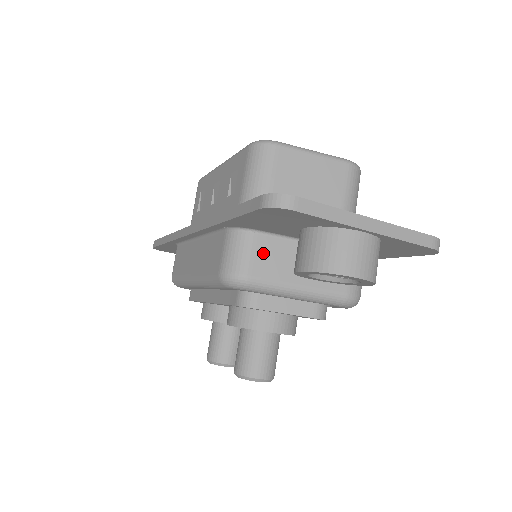
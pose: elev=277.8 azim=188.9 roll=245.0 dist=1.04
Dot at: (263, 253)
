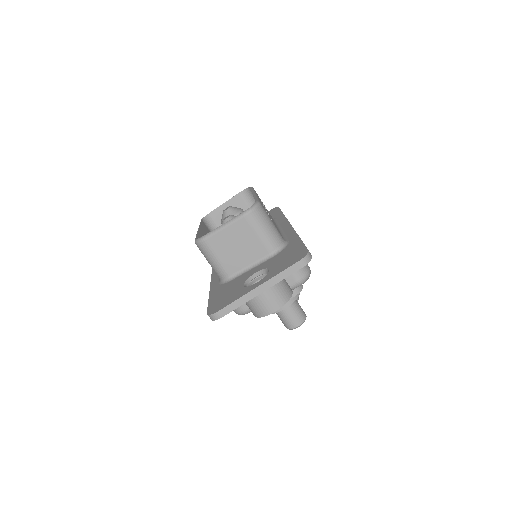
Dot at: occluded
